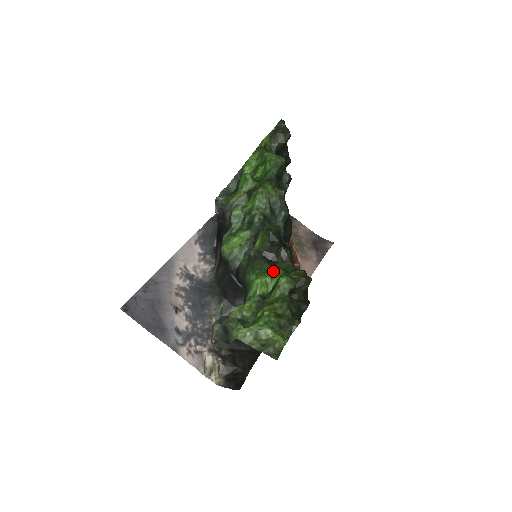
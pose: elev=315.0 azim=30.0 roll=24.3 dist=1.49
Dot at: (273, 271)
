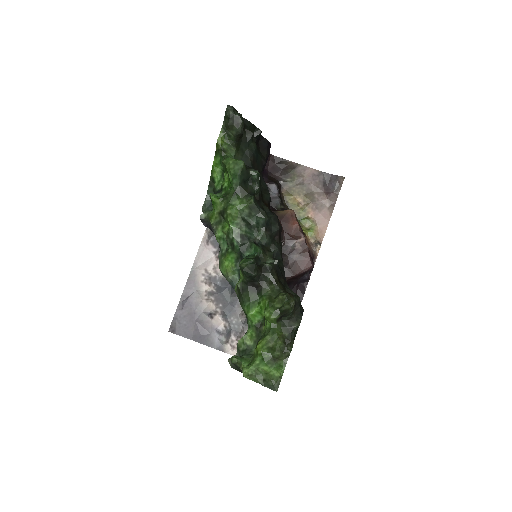
Dot at: (260, 300)
